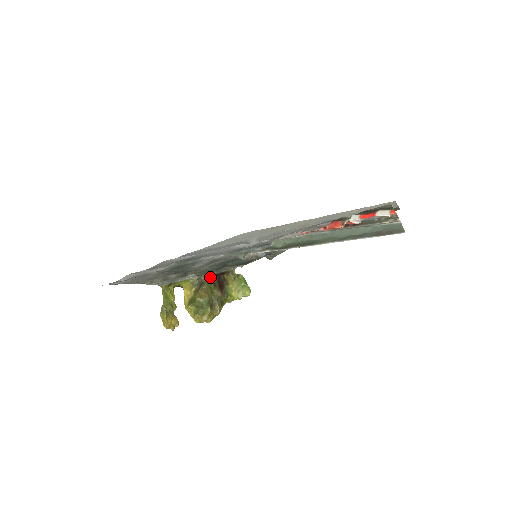
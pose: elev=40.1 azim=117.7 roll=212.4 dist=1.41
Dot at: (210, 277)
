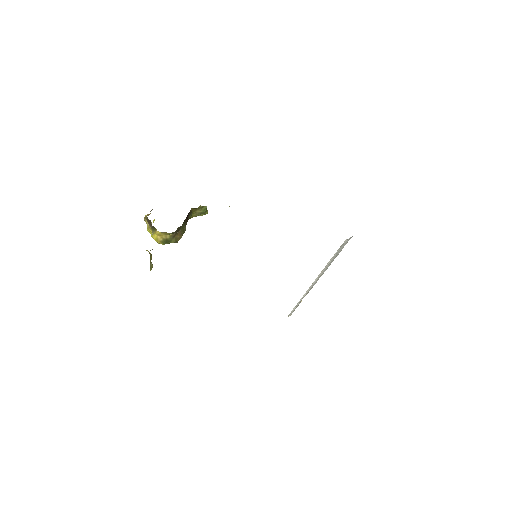
Dot at: occluded
